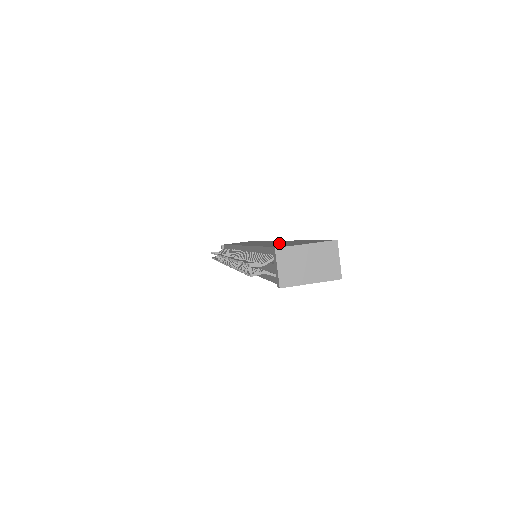
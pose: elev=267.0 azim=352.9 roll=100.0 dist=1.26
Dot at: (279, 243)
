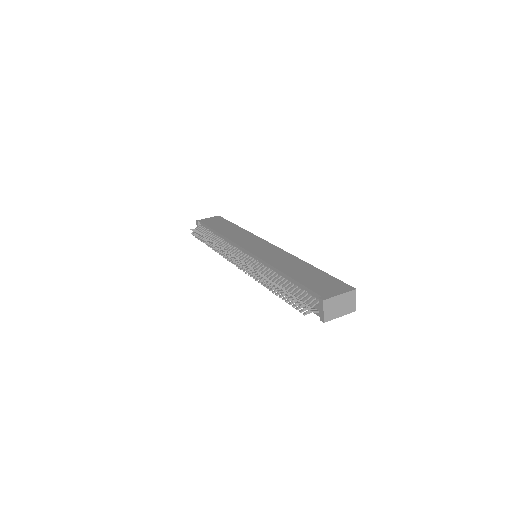
Dot at: (298, 270)
